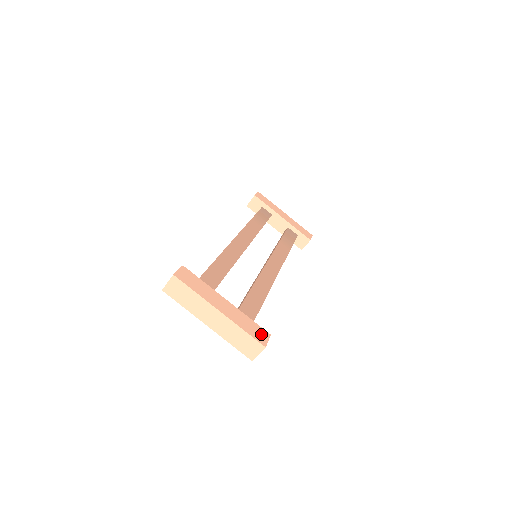
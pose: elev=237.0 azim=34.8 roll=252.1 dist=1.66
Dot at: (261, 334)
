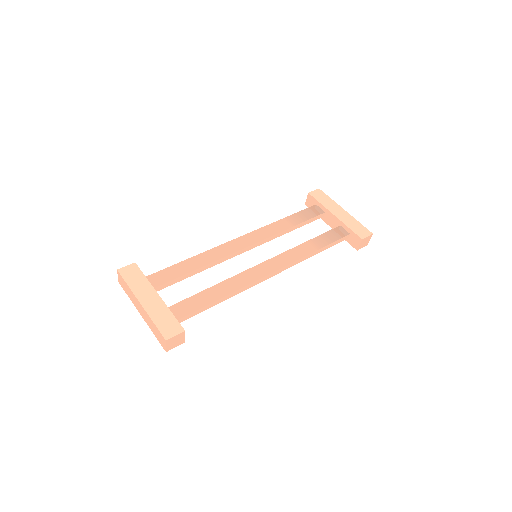
Dot at: (172, 328)
